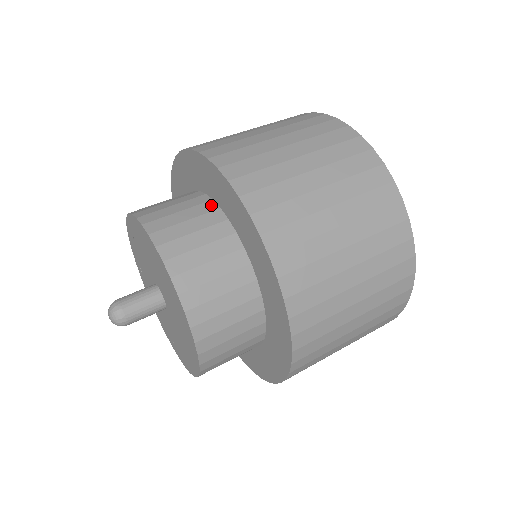
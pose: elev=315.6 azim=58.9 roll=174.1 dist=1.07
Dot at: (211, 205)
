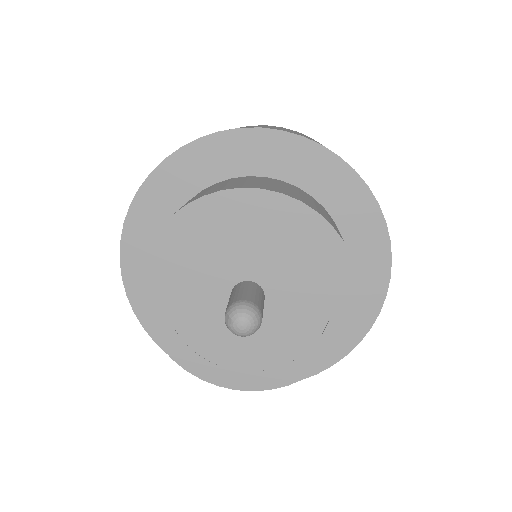
Dot at: (305, 192)
